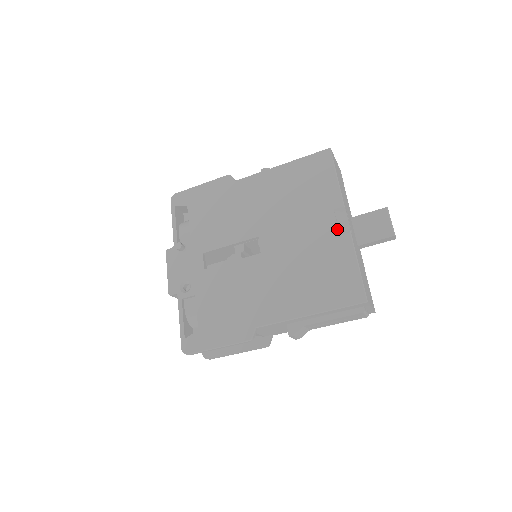
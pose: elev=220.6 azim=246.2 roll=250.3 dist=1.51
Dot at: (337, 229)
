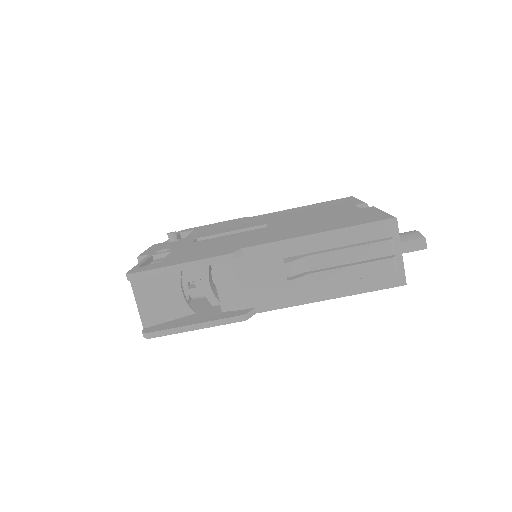
Dot at: (358, 208)
